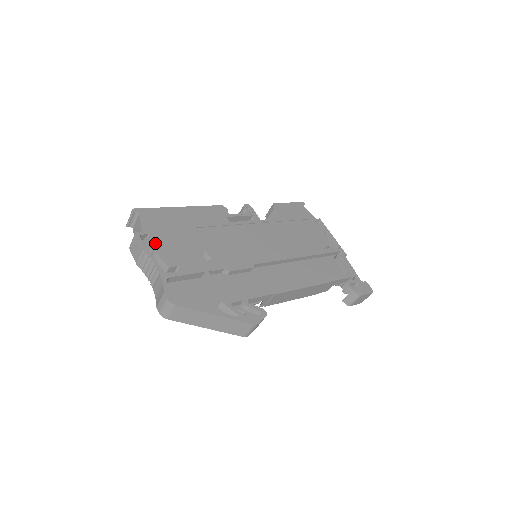
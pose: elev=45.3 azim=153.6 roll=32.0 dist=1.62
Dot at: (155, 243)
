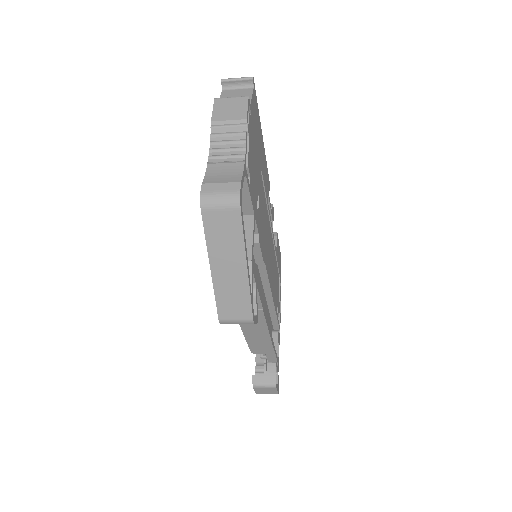
Dot at: (251, 130)
